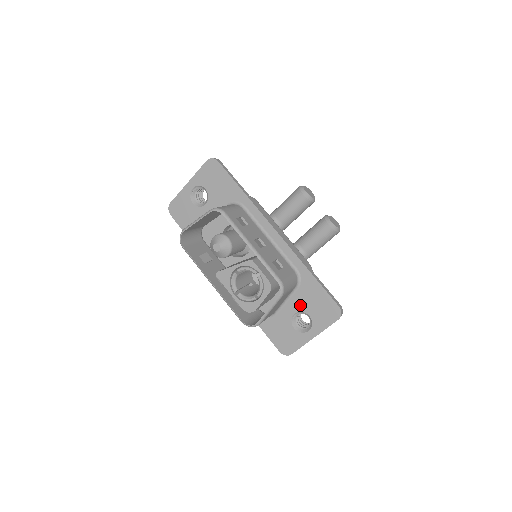
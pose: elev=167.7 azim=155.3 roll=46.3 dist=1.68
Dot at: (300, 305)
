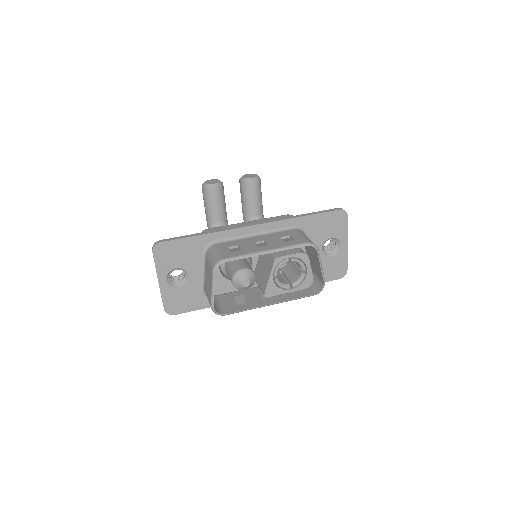
Dot at: (319, 241)
